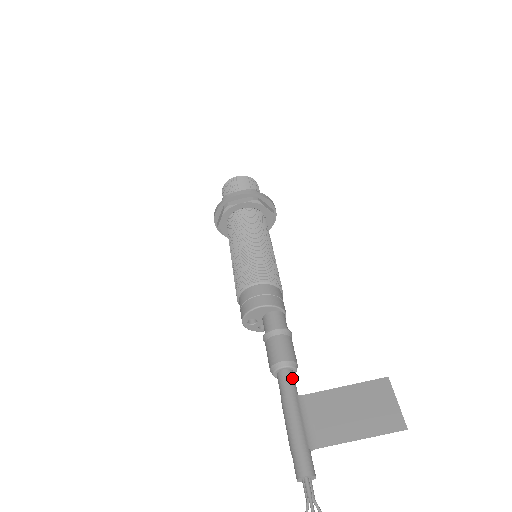
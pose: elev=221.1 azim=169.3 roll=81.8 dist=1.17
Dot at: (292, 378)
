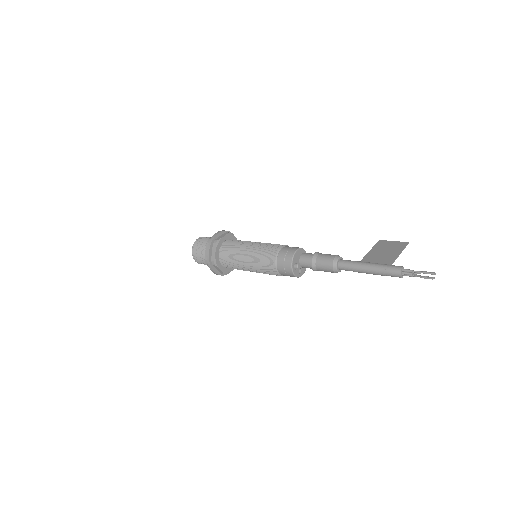
Dot at: (347, 260)
